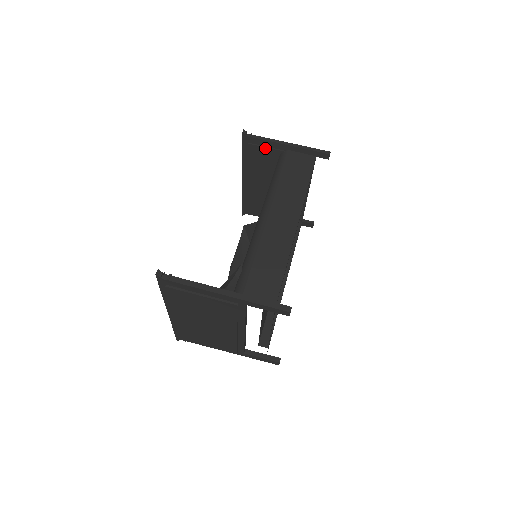
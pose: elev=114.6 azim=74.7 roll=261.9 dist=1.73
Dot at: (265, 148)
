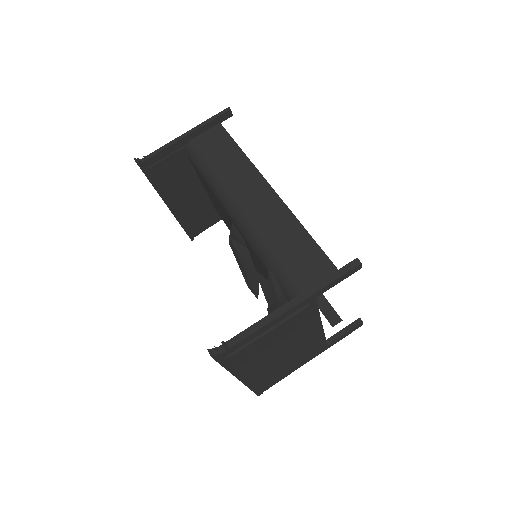
Dot at: (168, 158)
